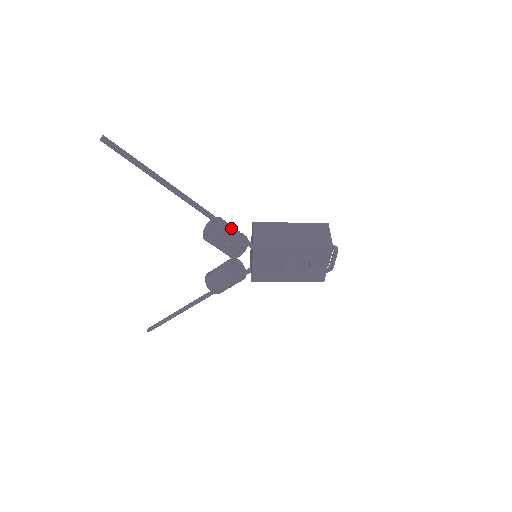
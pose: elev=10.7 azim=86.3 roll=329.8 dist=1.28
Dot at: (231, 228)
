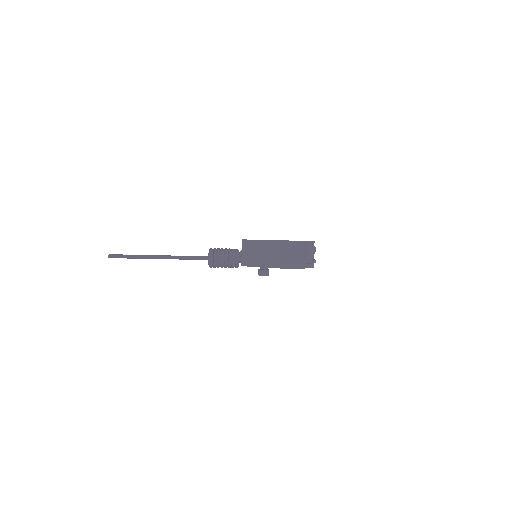
Dot at: (221, 257)
